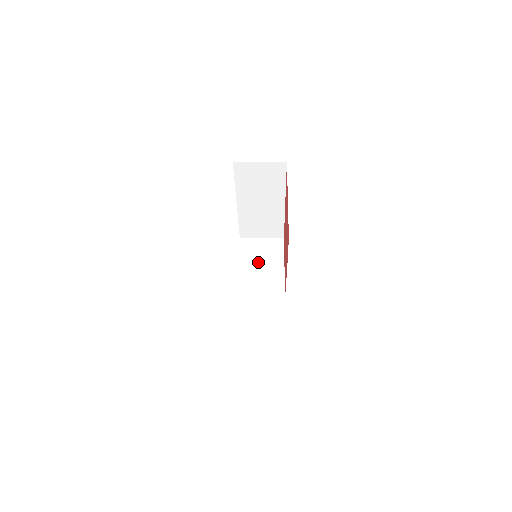
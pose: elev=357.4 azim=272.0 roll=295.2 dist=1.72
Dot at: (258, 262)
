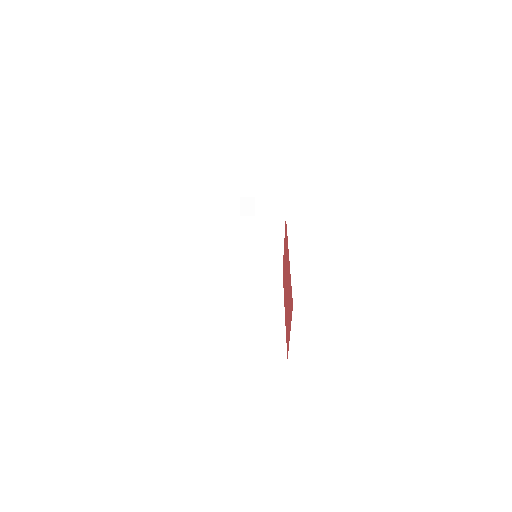
Dot at: (257, 241)
